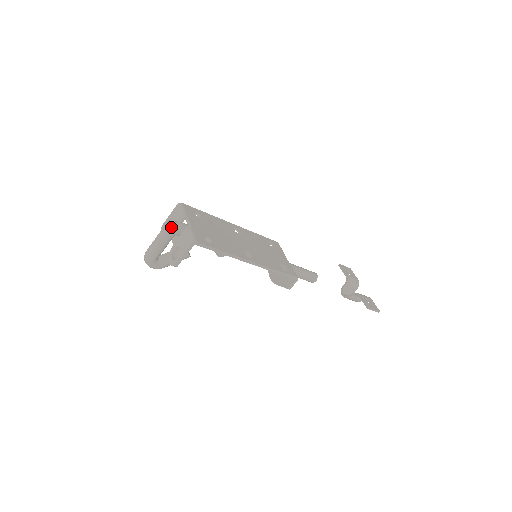
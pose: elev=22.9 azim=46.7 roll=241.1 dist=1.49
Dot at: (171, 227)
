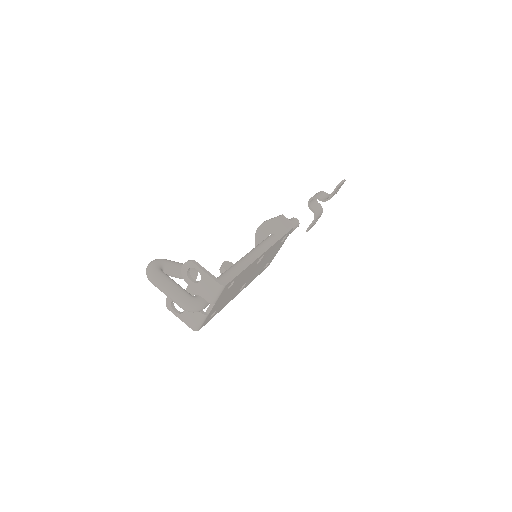
Dot at: occluded
